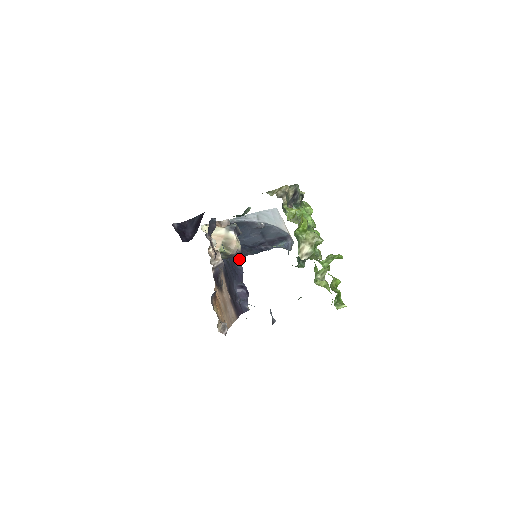
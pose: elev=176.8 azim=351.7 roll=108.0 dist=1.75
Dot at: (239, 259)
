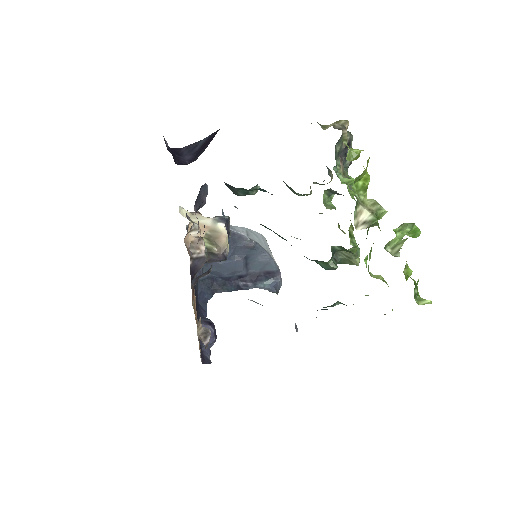
Dot at: (205, 295)
